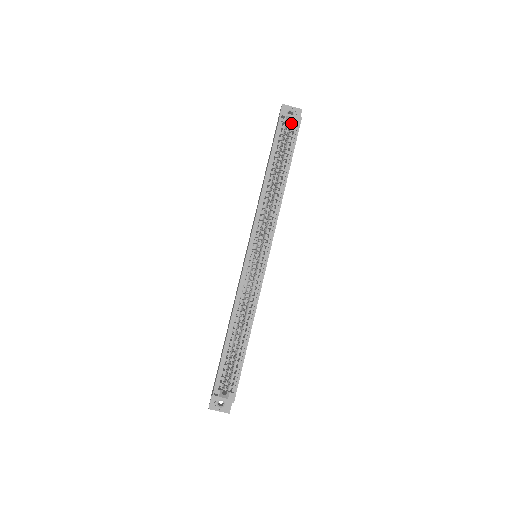
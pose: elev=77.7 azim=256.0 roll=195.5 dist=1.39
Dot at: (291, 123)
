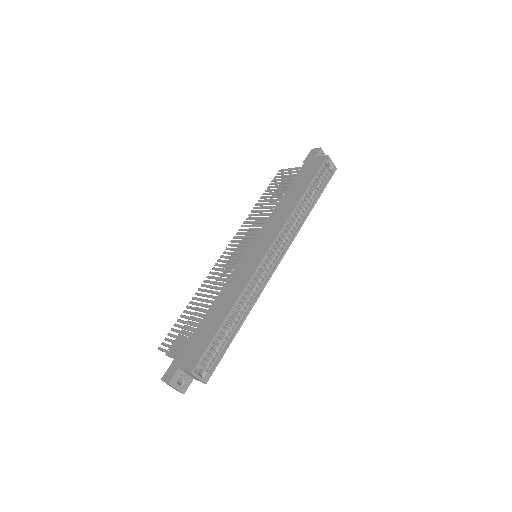
Dot at: (329, 168)
